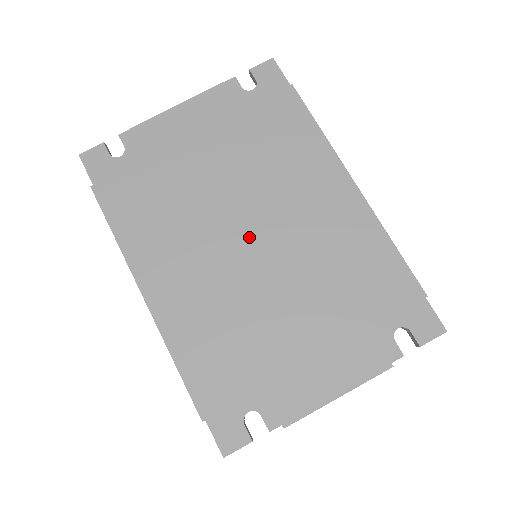
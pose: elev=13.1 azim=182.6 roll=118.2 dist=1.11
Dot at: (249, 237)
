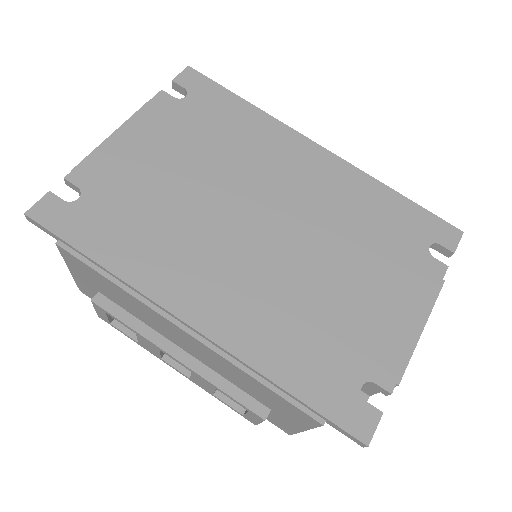
Dot at: (261, 224)
